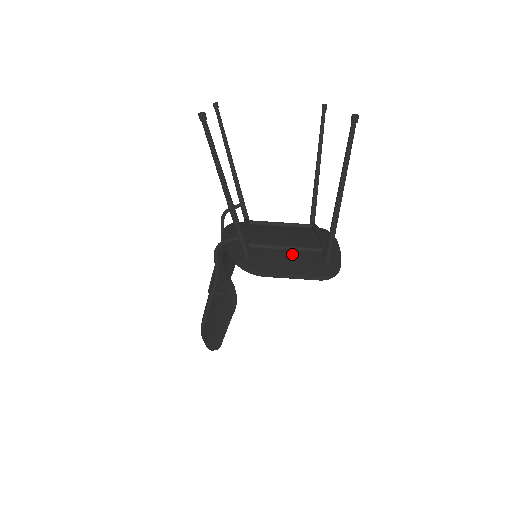
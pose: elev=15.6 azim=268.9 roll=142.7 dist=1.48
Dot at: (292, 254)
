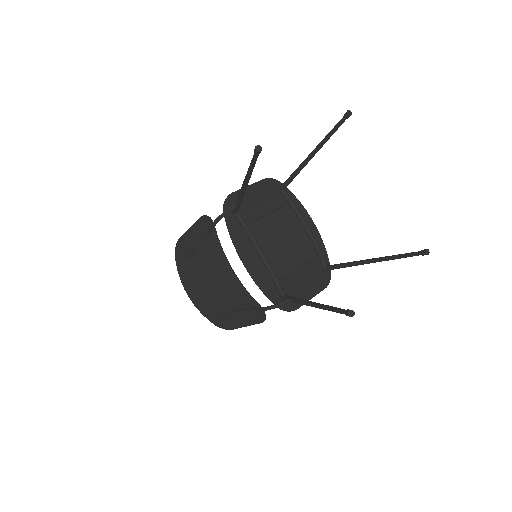
Dot at: (303, 272)
